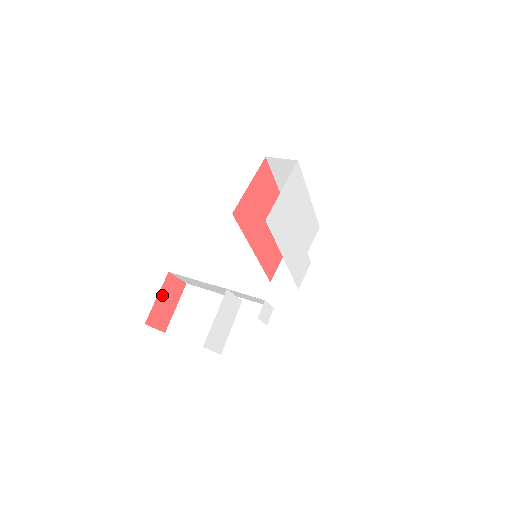
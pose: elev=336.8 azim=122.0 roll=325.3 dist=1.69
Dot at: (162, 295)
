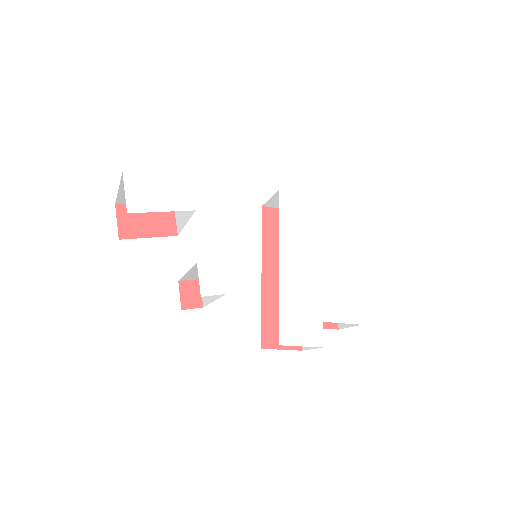
Dot at: occluded
